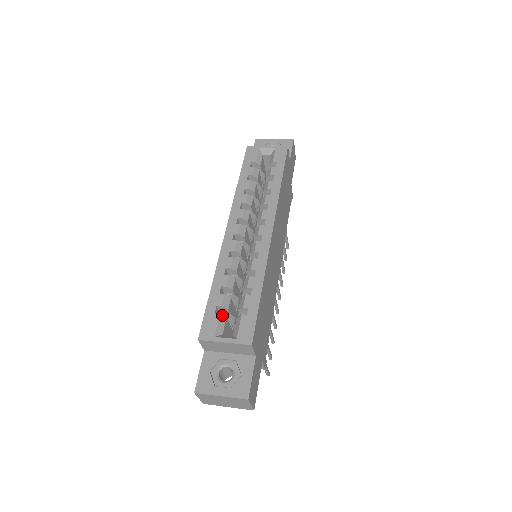
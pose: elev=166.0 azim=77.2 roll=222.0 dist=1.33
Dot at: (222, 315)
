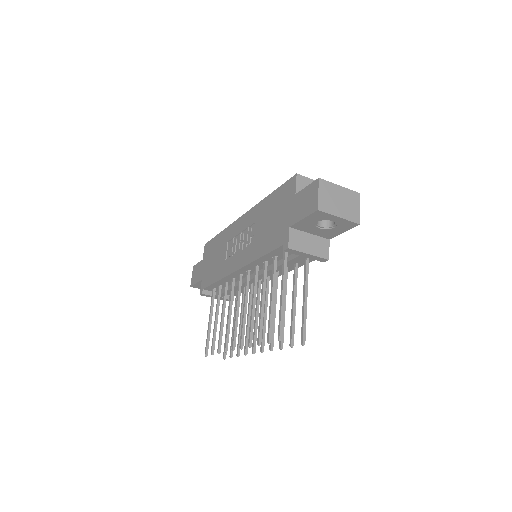
Dot at: occluded
